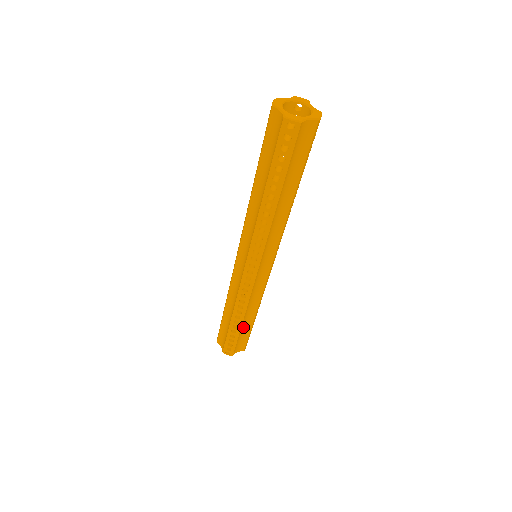
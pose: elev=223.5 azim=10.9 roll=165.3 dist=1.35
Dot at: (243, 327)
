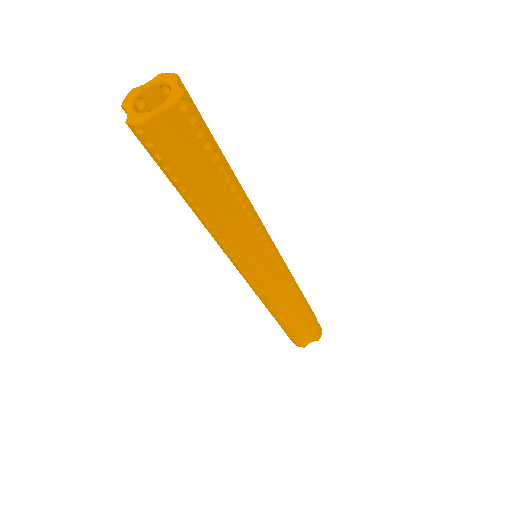
Dot at: (294, 323)
